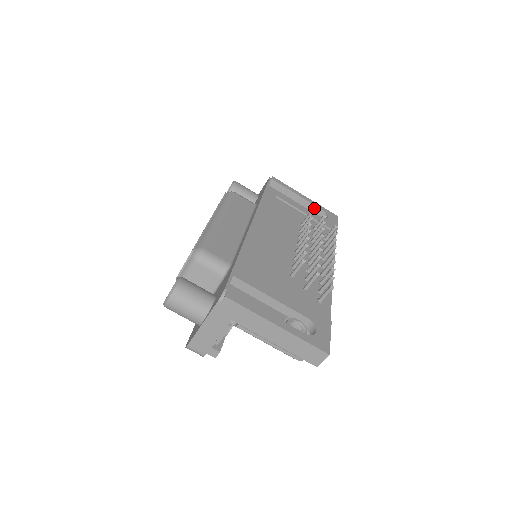
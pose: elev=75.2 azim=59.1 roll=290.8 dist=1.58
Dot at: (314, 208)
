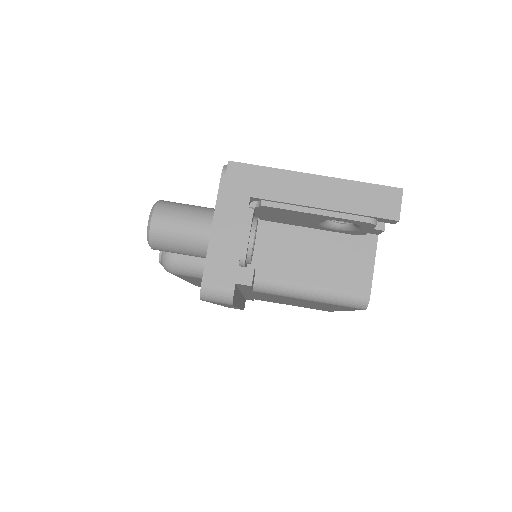
Dot at: occluded
